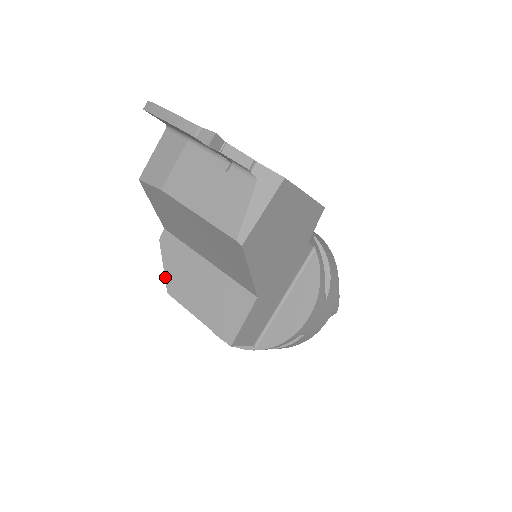
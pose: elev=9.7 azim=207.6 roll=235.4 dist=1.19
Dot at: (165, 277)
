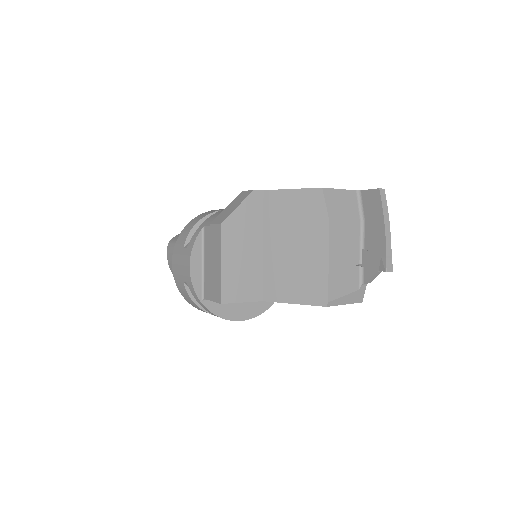
Dot at: (232, 214)
